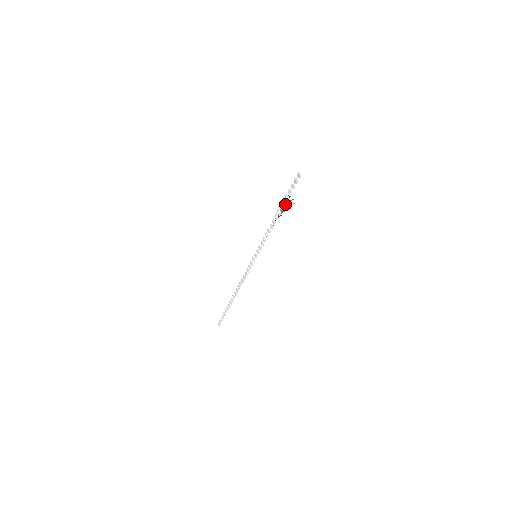
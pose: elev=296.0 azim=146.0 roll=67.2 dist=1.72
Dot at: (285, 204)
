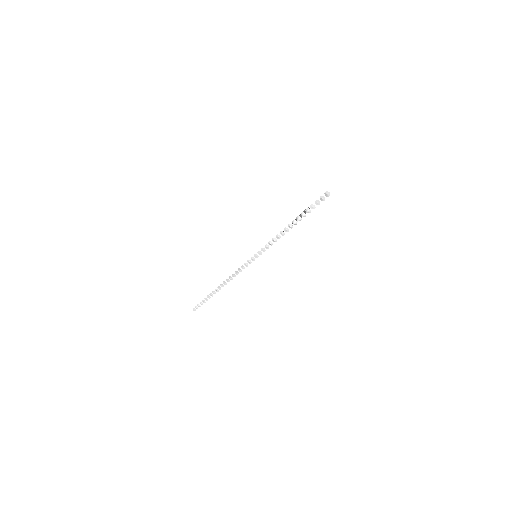
Dot at: occluded
